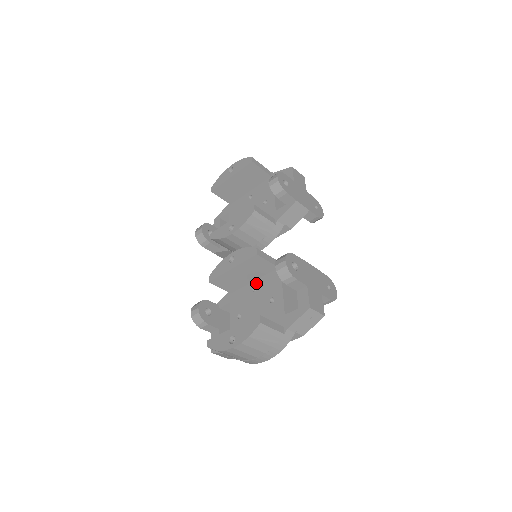
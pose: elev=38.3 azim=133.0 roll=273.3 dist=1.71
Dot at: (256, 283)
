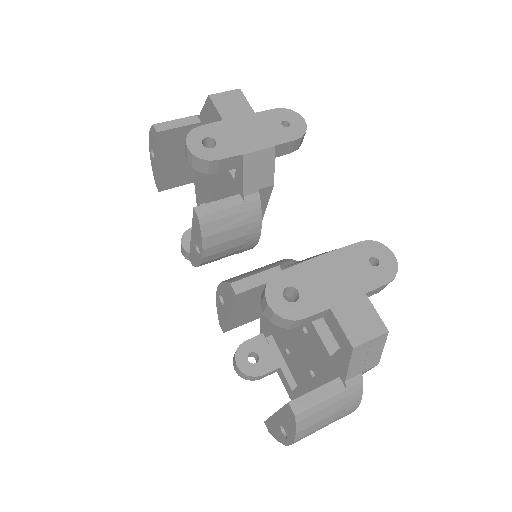
Dot at: occluded
